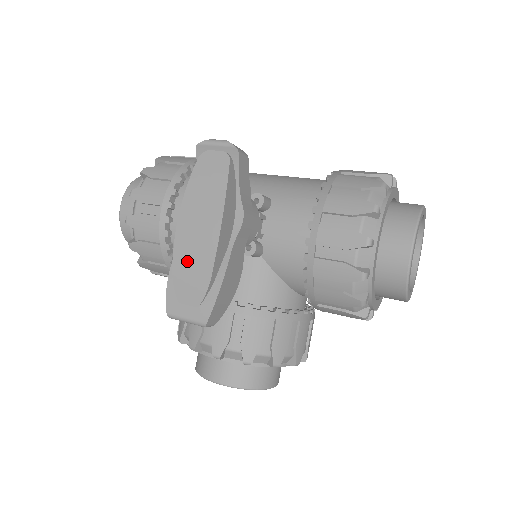
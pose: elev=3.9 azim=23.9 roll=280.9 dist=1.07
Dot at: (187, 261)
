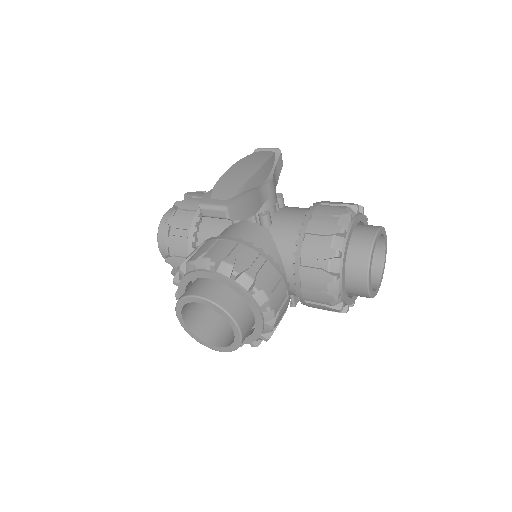
Dot at: (229, 180)
